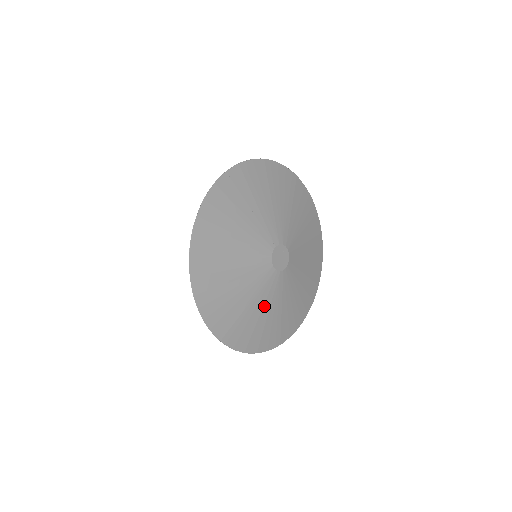
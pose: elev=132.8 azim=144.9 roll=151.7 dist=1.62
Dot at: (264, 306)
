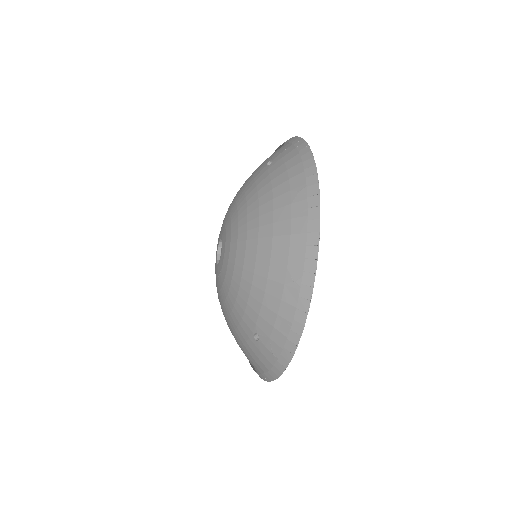
Dot at: occluded
